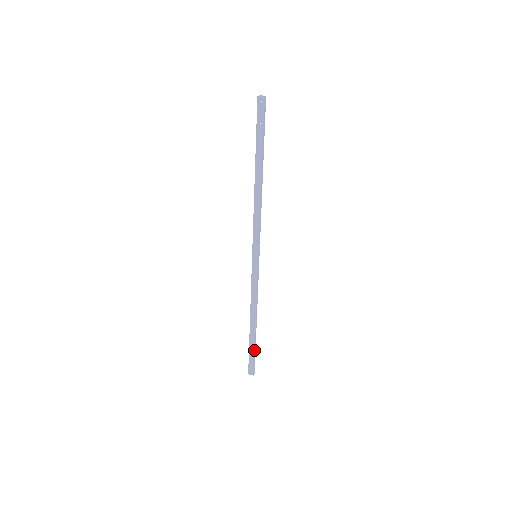
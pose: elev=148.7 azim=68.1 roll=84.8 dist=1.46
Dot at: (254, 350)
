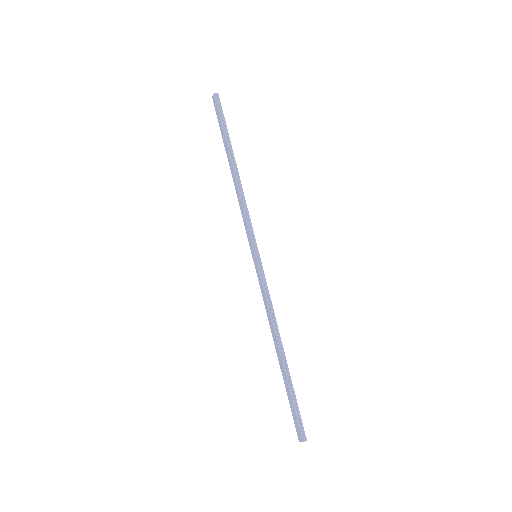
Dot at: (290, 395)
